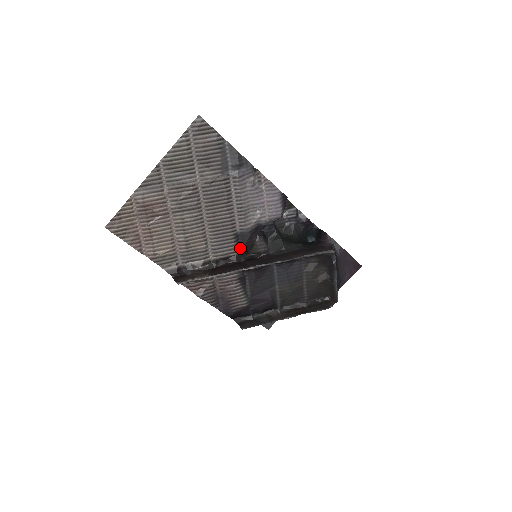
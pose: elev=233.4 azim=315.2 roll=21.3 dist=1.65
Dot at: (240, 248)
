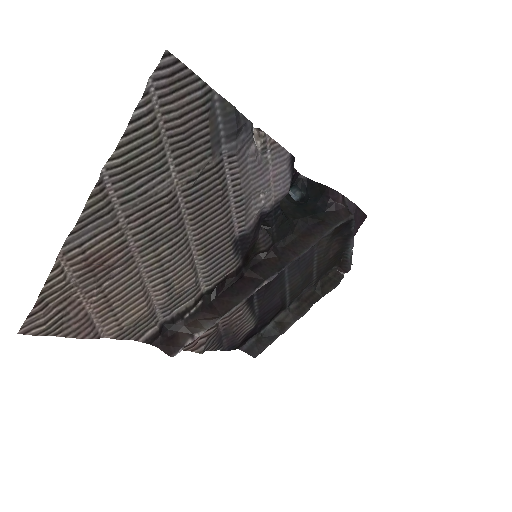
Dot at: (240, 257)
